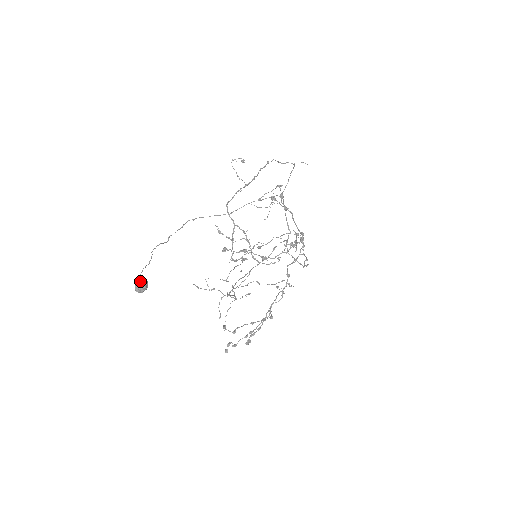
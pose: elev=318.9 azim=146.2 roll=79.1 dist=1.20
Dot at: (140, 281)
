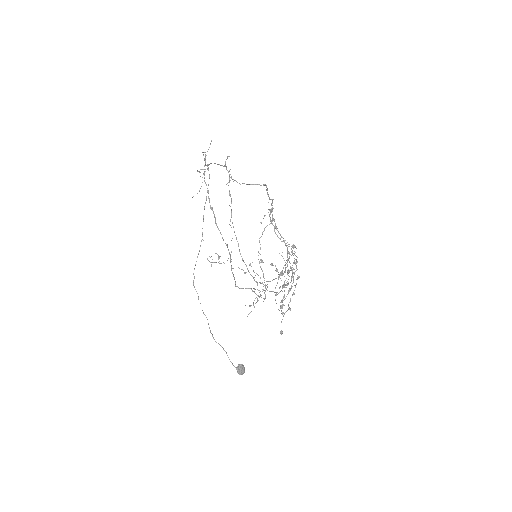
Dot at: (239, 371)
